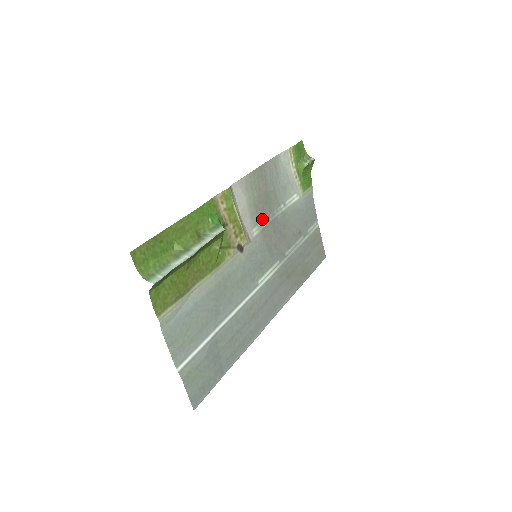
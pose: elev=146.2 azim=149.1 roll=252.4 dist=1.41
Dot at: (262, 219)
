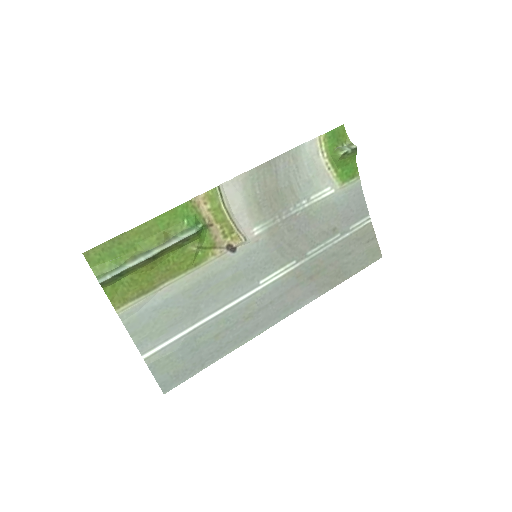
Dot at: (269, 217)
